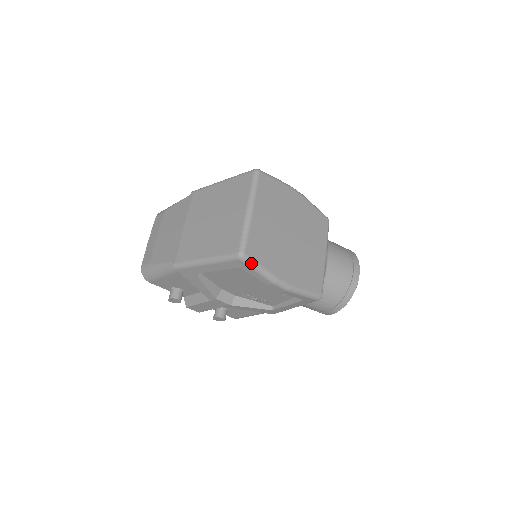
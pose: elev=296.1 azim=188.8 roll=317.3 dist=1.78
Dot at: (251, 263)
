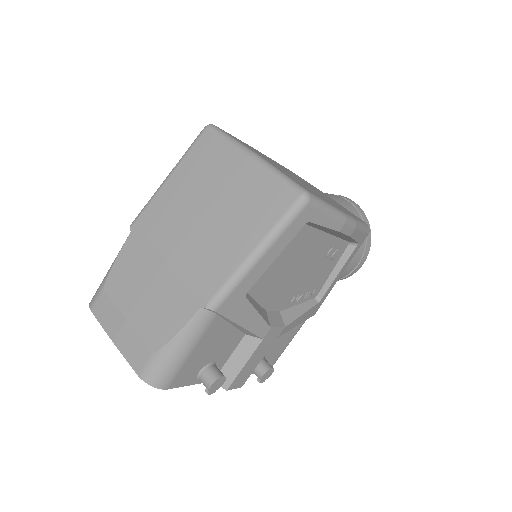
Dot at: (319, 202)
